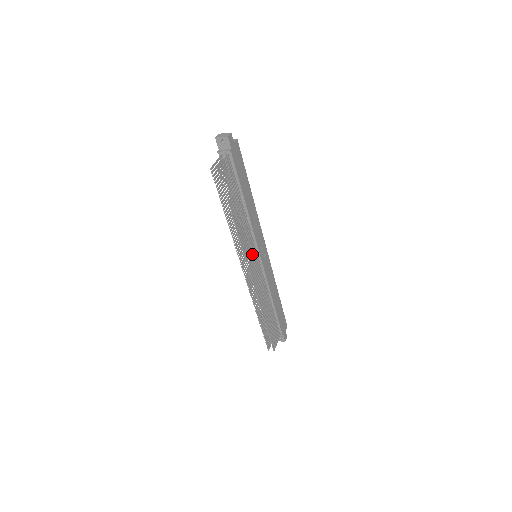
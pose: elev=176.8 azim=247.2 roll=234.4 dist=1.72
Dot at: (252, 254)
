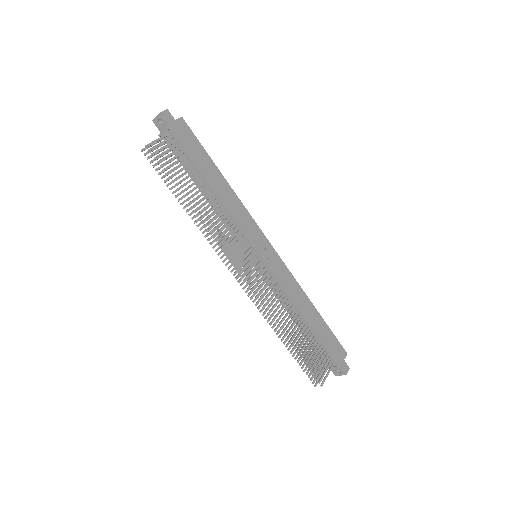
Dot at: (241, 251)
